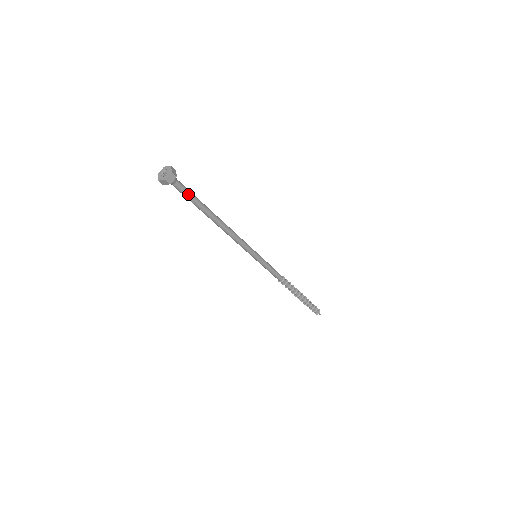
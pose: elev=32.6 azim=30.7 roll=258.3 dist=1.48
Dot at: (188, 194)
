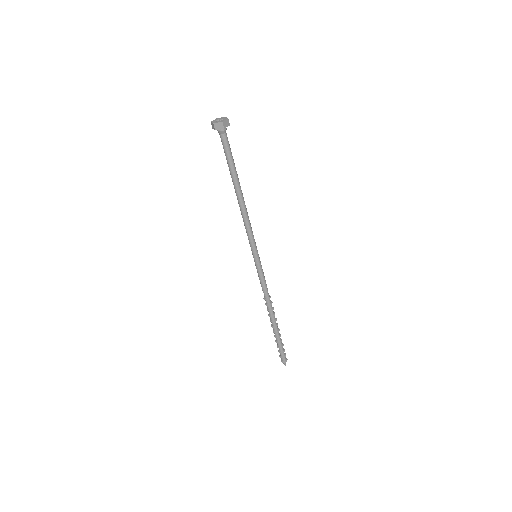
Dot at: (227, 152)
